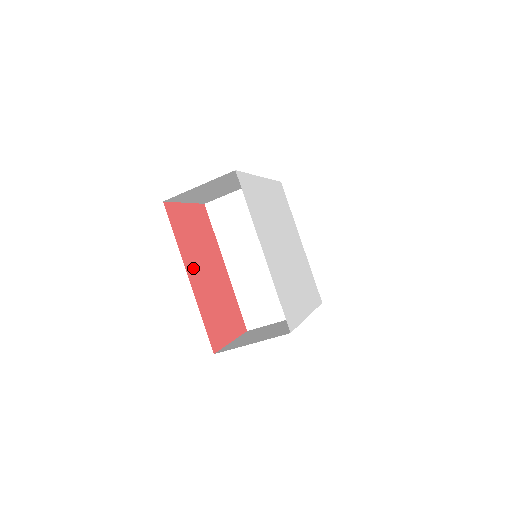
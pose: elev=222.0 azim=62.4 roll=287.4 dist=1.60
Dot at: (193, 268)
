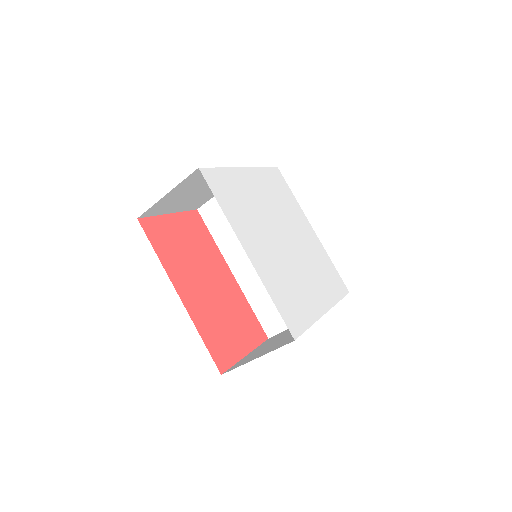
Dot at: (185, 283)
